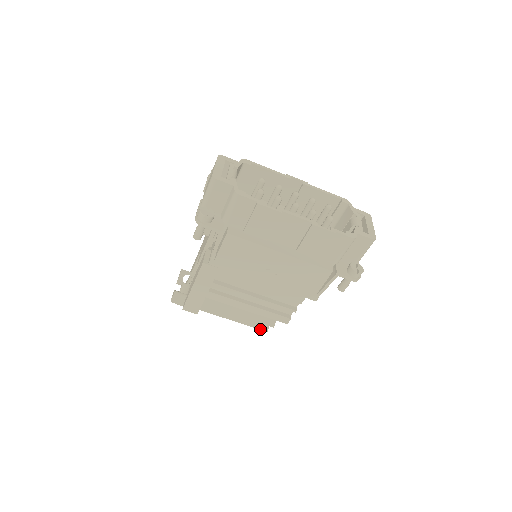
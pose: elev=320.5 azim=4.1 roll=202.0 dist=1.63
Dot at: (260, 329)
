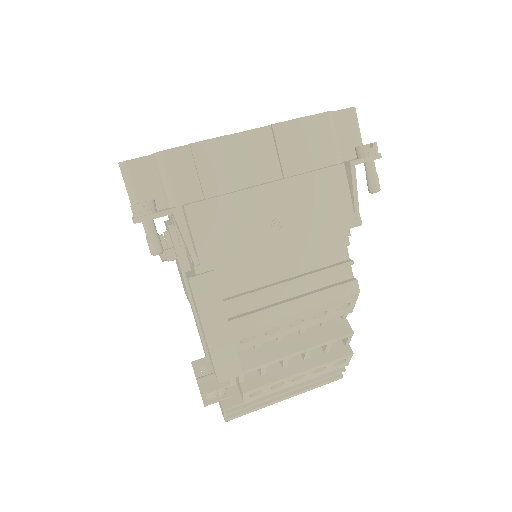
Dot at: (342, 356)
